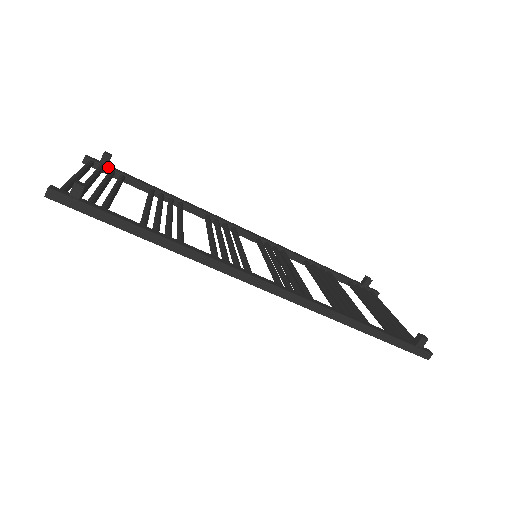
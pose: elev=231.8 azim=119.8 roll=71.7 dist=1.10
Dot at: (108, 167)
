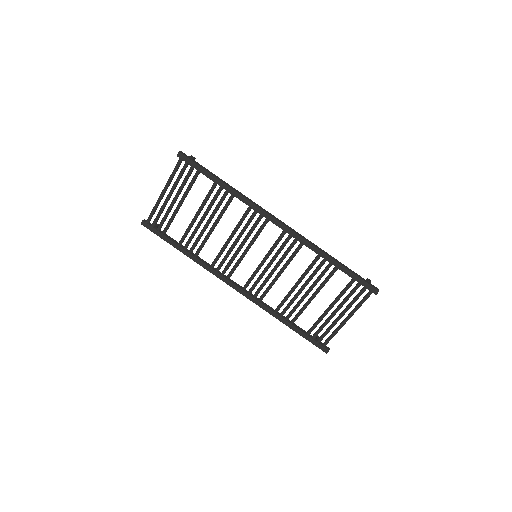
Dot at: (156, 227)
